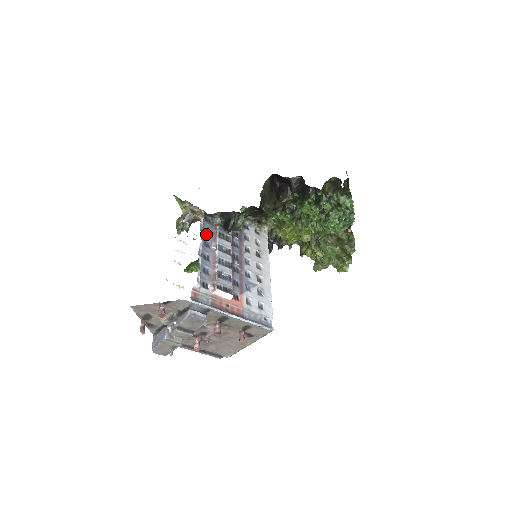
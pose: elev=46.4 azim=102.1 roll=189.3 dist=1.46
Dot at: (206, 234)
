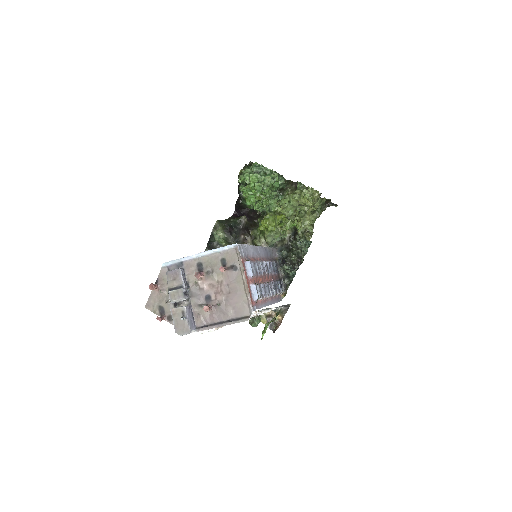
Dot at: occluded
